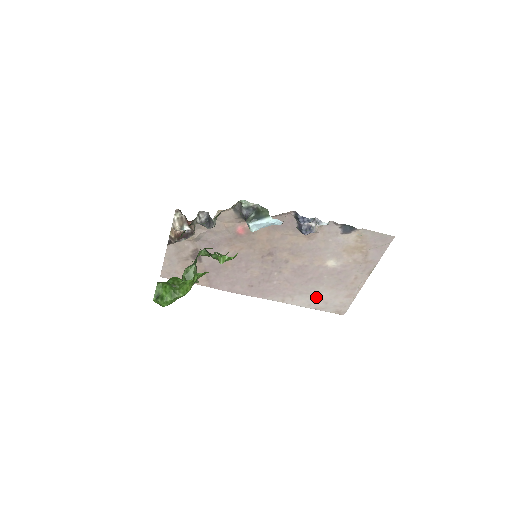
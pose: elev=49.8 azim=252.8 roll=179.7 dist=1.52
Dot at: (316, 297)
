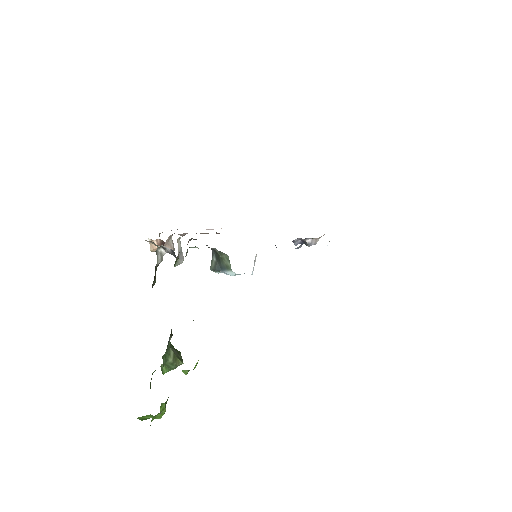
Dot at: occluded
